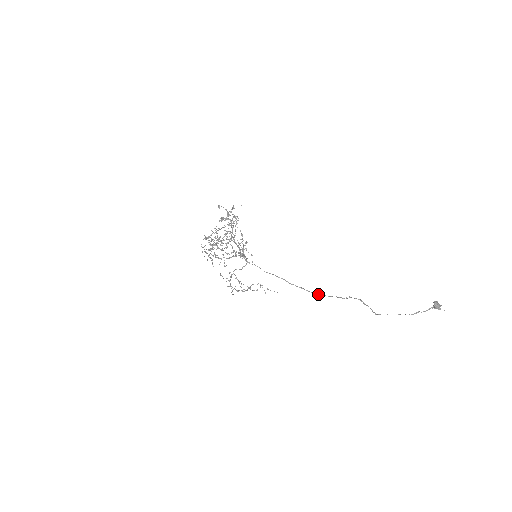
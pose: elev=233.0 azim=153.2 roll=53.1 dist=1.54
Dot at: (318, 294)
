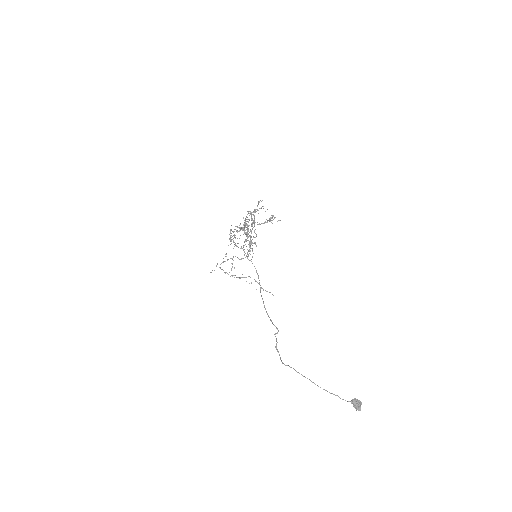
Dot at: (268, 316)
